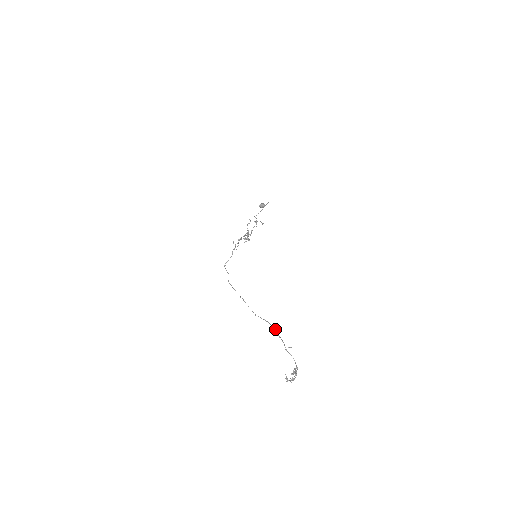
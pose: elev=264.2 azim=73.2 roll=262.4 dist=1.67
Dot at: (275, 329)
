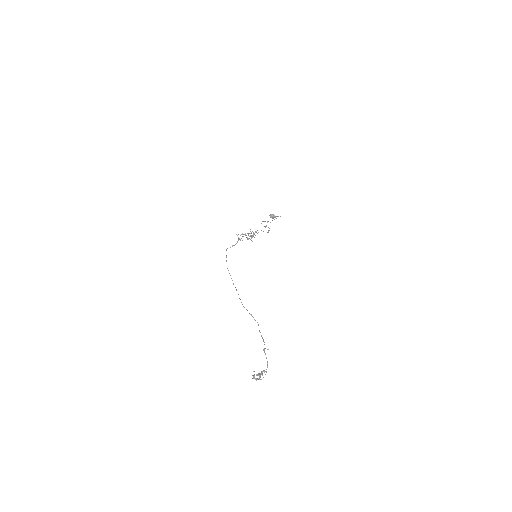
Dot at: occluded
